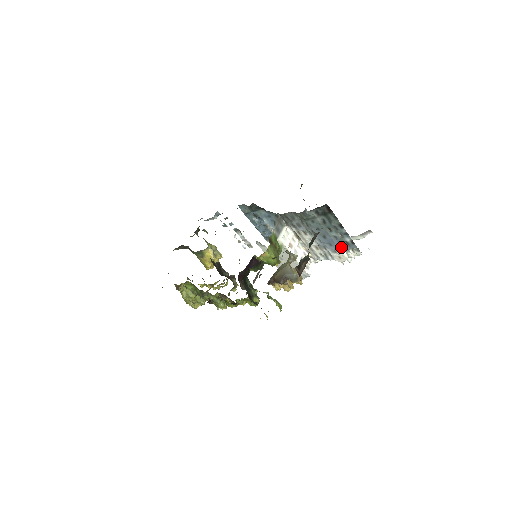
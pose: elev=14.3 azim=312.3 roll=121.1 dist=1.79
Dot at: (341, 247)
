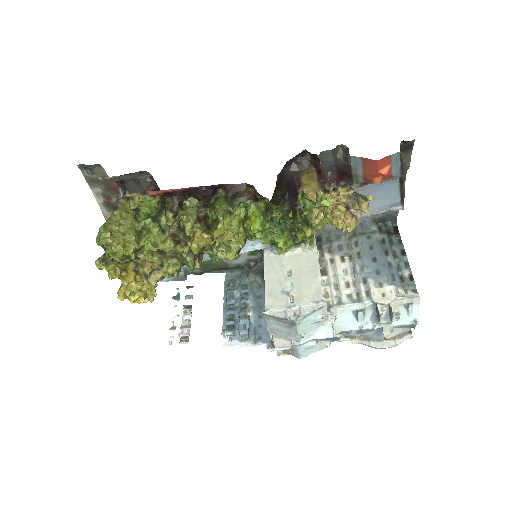
Dot at: (392, 280)
